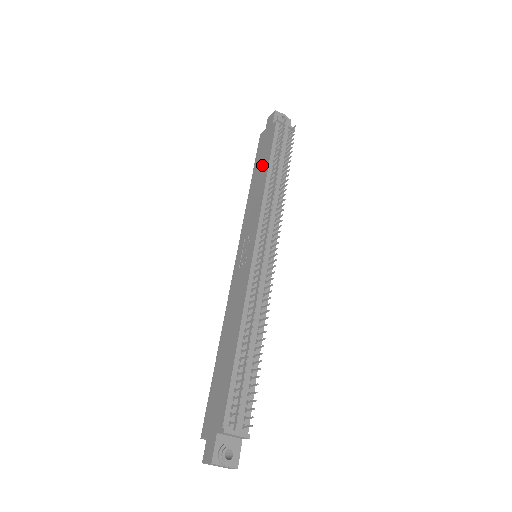
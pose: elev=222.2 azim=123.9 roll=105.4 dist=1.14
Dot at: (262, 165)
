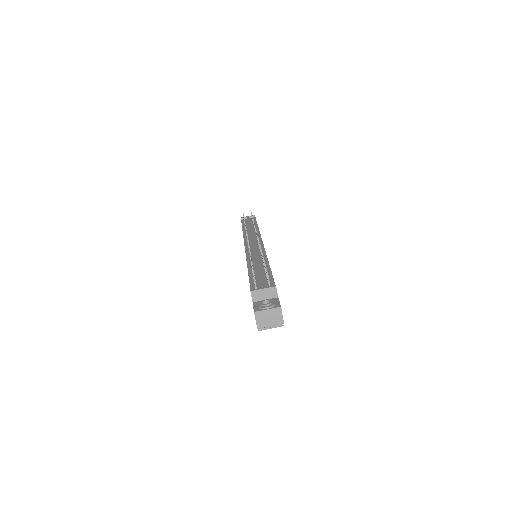
Dot at: occluded
